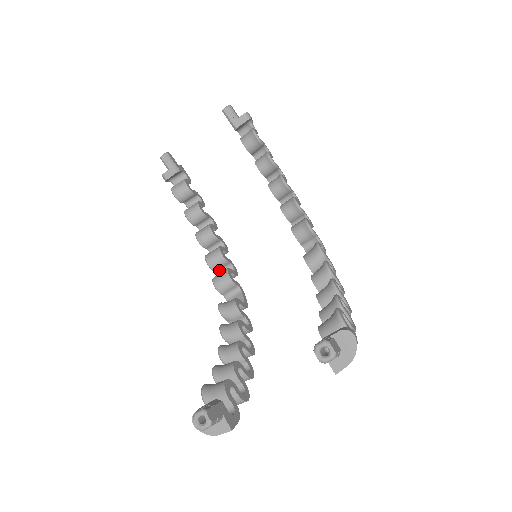
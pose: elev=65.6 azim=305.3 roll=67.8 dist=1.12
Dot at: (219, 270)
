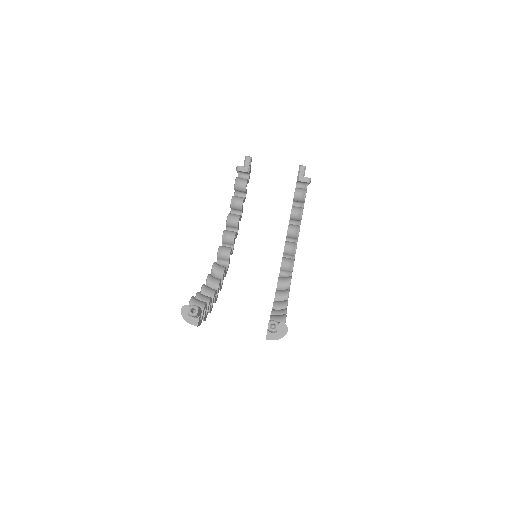
Dot at: (225, 244)
